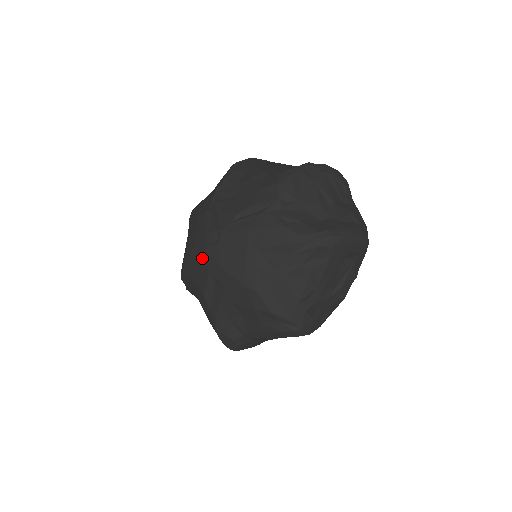
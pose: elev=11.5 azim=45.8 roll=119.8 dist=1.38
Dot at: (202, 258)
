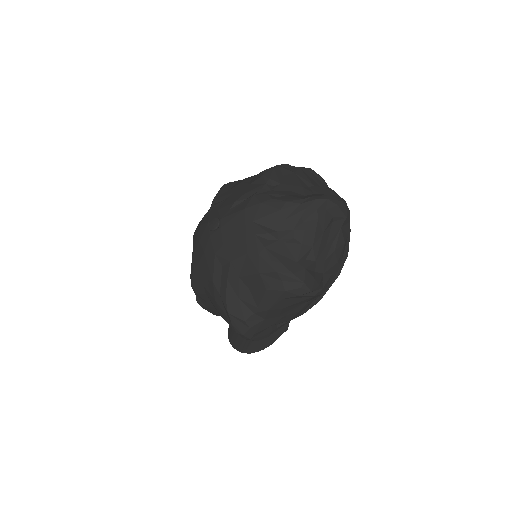
Dot at: (207, 247)
